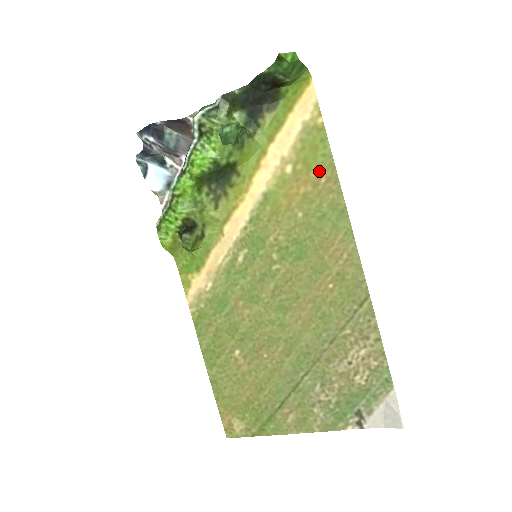
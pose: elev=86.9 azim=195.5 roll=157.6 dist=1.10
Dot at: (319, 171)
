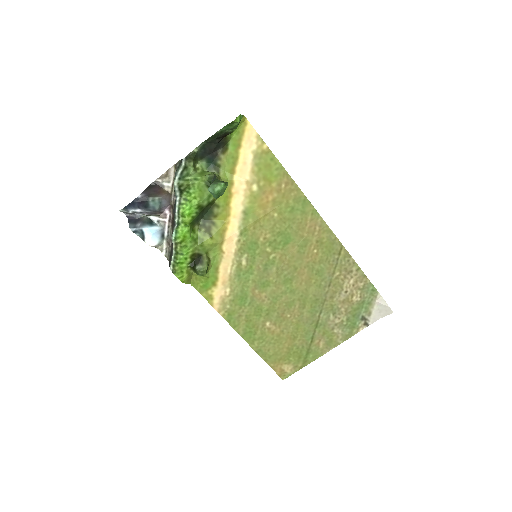
Dot at: (278, 181)
